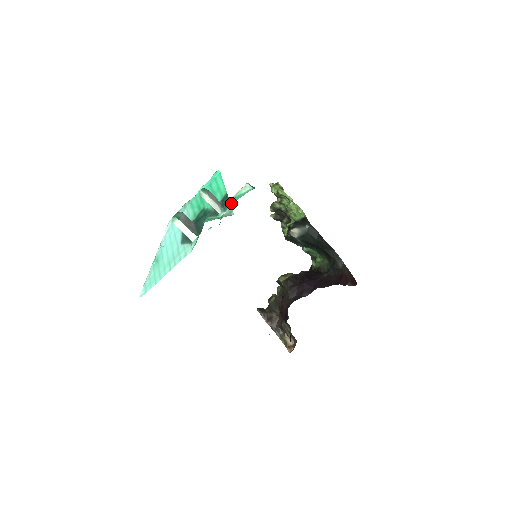
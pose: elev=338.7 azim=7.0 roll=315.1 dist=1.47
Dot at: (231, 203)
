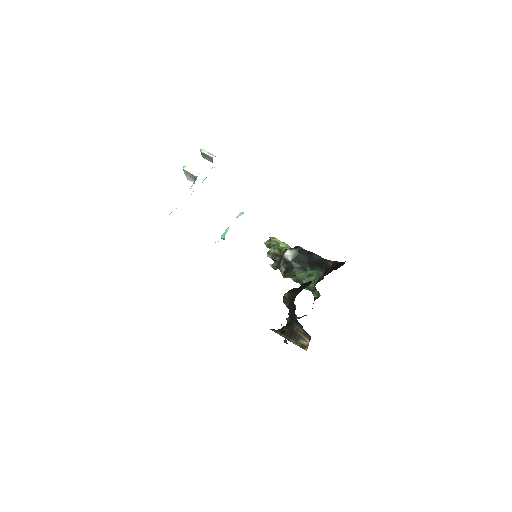
Dot at: occluded
